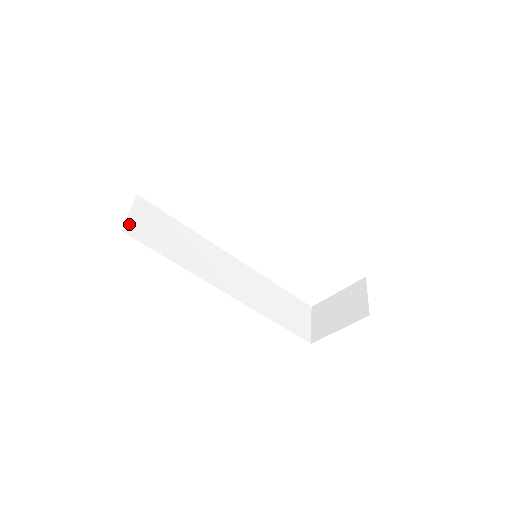
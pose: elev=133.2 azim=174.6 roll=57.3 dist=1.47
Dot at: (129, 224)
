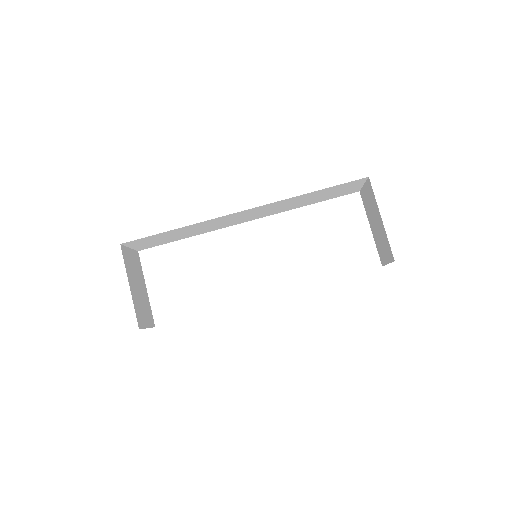
Dot at: occluded
